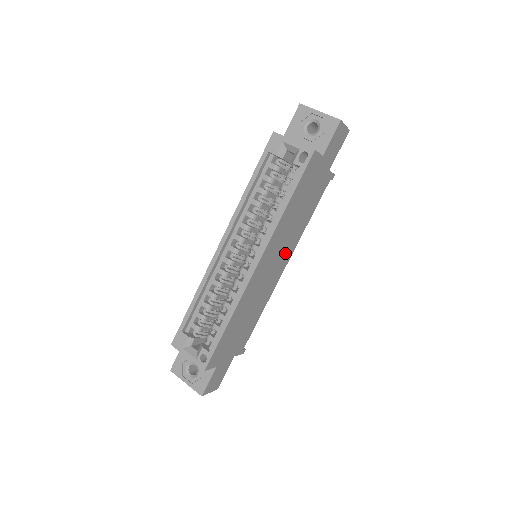
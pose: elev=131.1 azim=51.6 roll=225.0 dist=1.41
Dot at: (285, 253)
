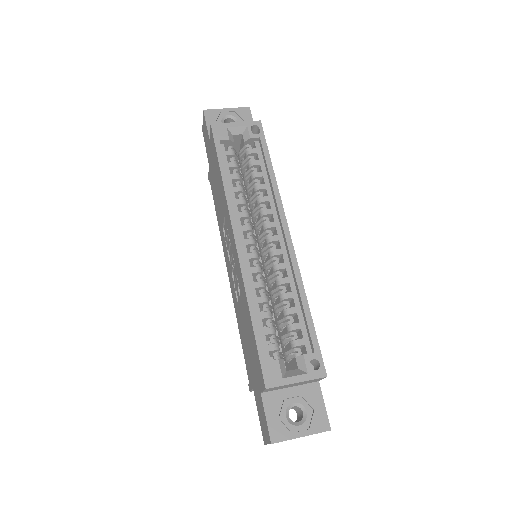
Dot at: occluded
